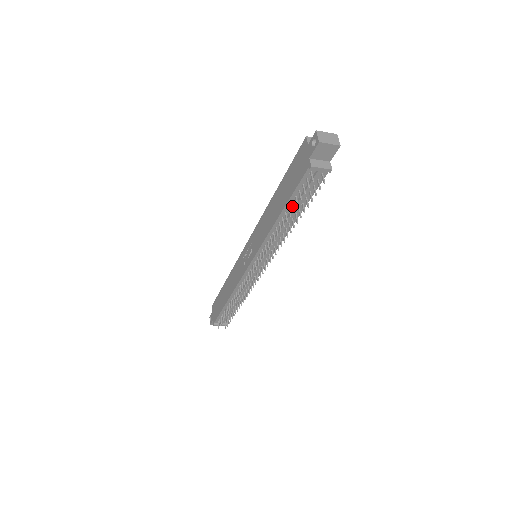
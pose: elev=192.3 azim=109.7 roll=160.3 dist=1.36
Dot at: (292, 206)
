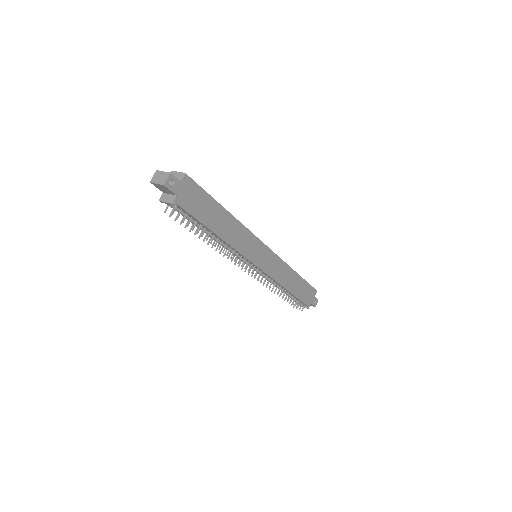
Dot at: (191, 226)
